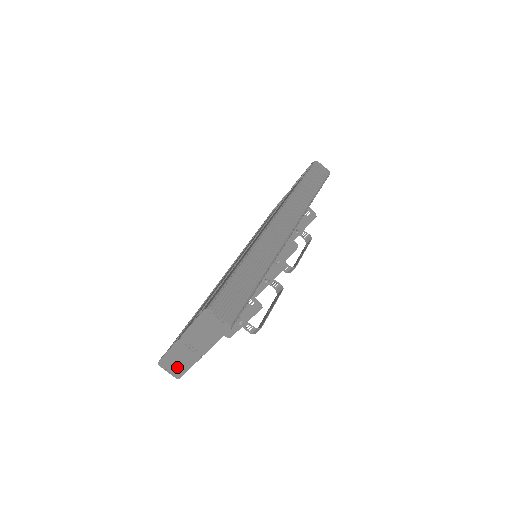
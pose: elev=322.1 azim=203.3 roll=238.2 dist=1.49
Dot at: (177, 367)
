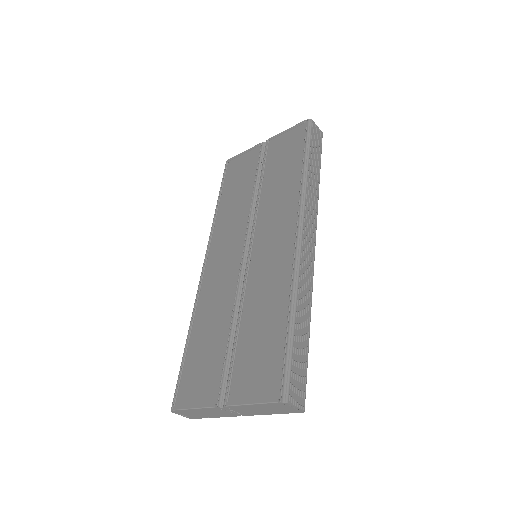
Dot at: (198, 415)
